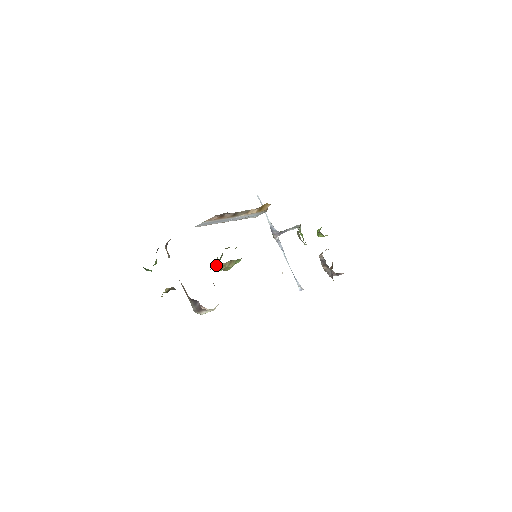
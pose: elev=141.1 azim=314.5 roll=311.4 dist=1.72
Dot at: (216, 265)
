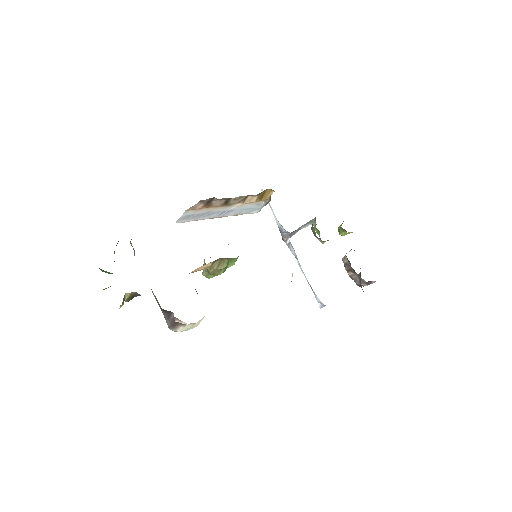
Dot at: (204, 269)
